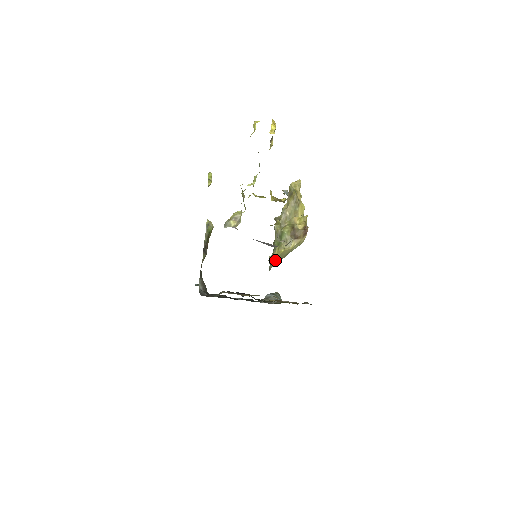
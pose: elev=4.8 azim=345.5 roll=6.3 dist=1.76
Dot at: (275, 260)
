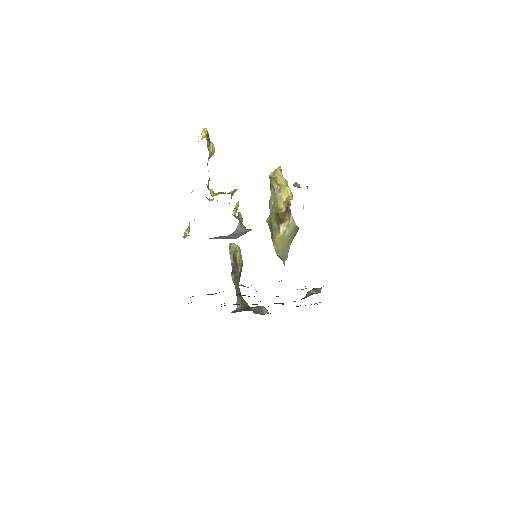
Dot at: (280, 253)
